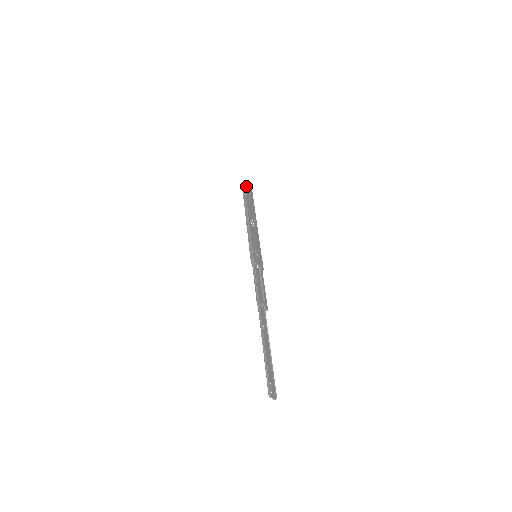
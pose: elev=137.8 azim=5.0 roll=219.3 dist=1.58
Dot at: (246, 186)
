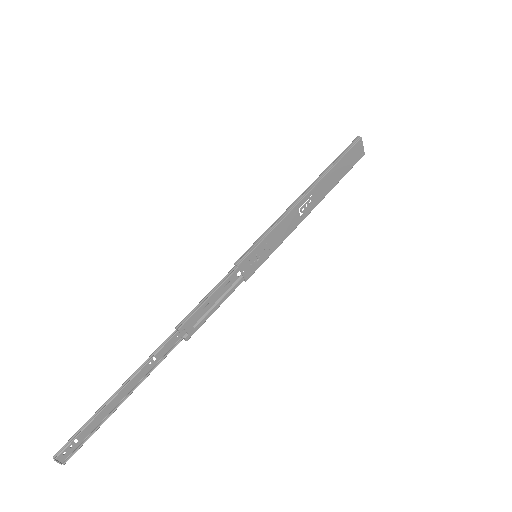
Dot at: (359, 144)
